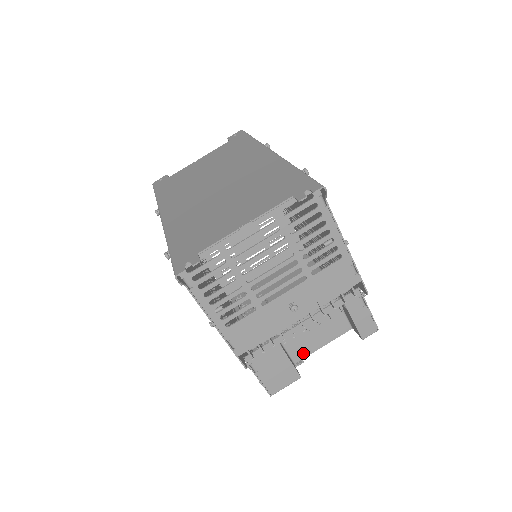
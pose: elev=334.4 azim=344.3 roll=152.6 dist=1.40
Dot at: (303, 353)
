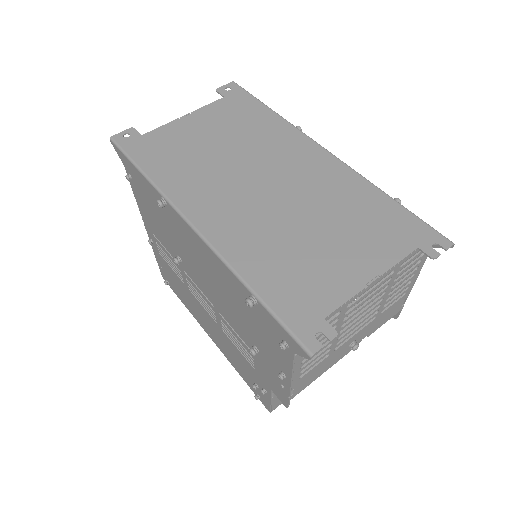
Dot at: occluded
